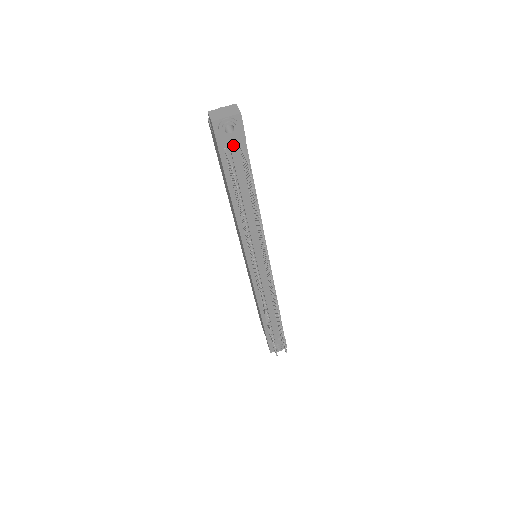
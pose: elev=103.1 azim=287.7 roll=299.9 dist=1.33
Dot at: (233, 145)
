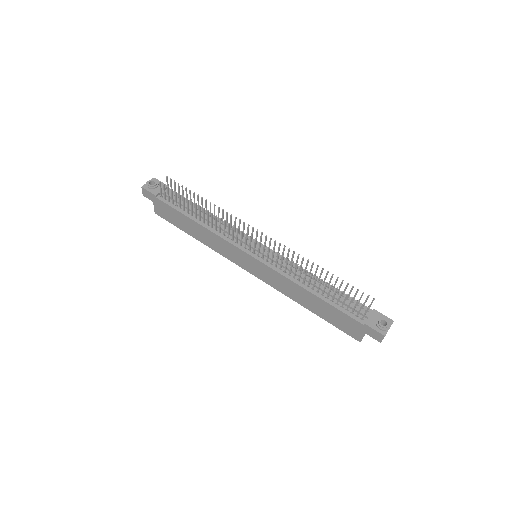
Dot at: (162, 191)
